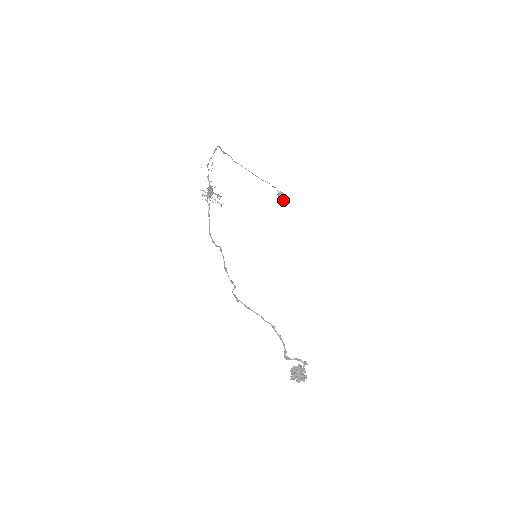
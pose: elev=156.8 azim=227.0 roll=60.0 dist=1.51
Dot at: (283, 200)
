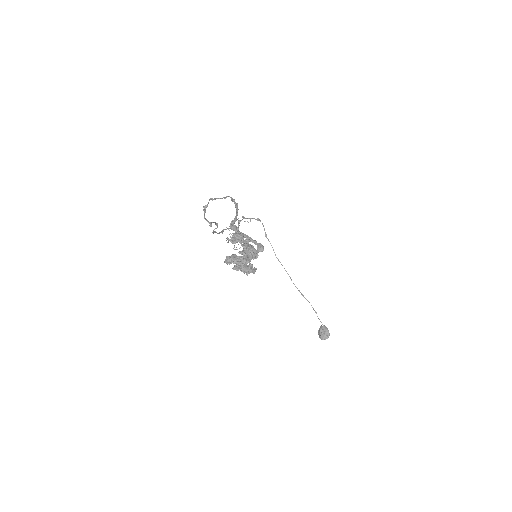
Dot at: (324, 336)
